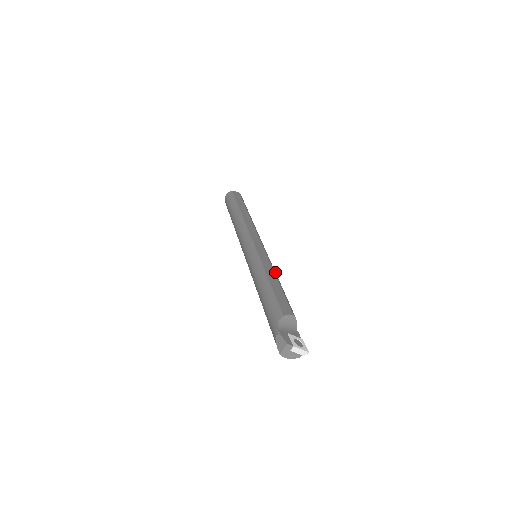
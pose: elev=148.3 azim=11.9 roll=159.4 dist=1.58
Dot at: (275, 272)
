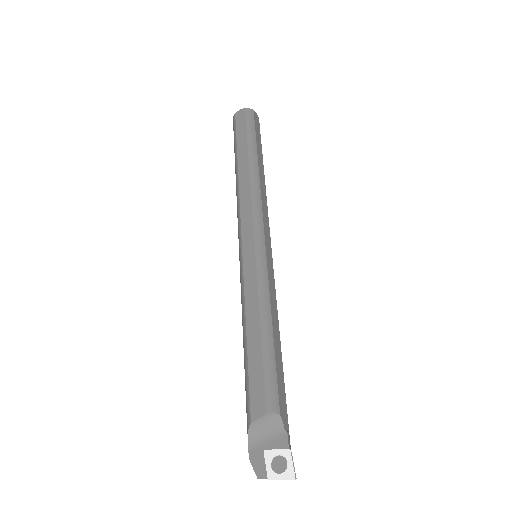
Dot at: (263, 301)
